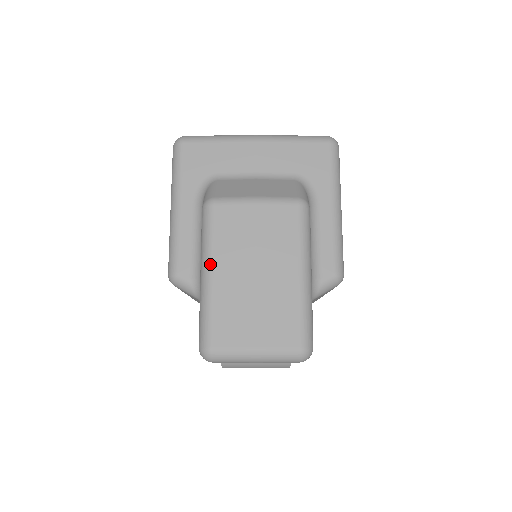
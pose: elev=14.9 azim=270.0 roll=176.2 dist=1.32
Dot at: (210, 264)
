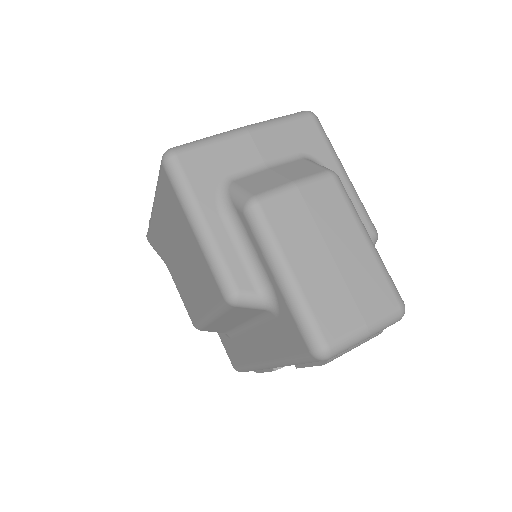
Dot at: (286, 263)
